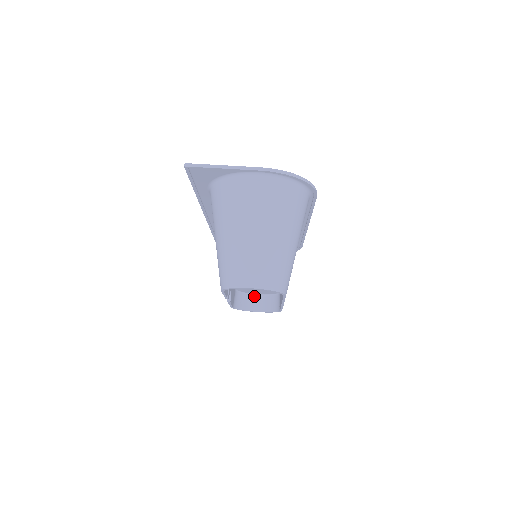
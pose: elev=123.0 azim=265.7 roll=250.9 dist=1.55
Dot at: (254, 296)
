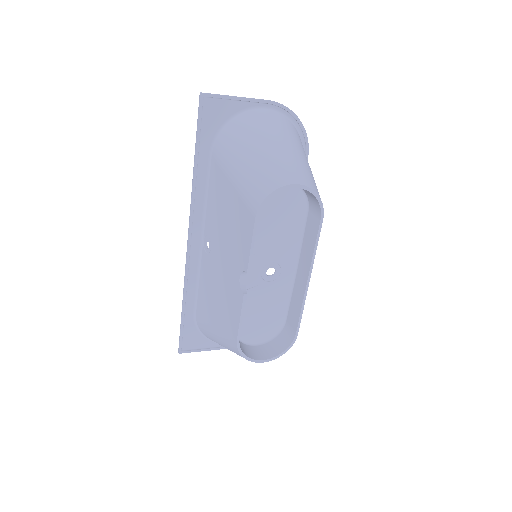
Dot at: (253, 347)
